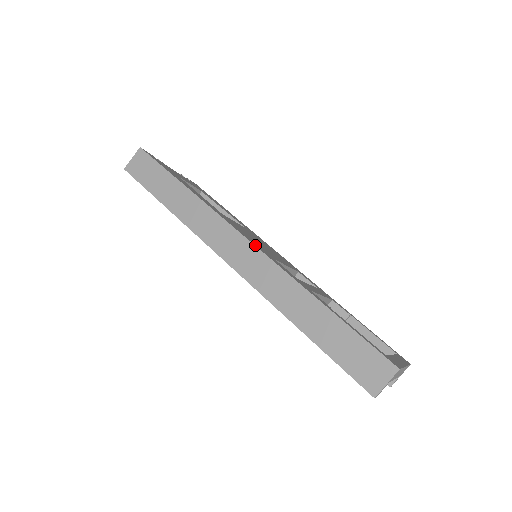
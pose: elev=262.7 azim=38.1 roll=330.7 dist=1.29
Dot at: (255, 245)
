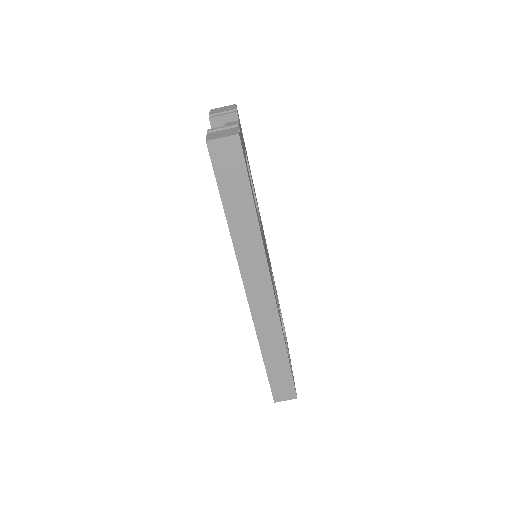
Dot at: occluded
